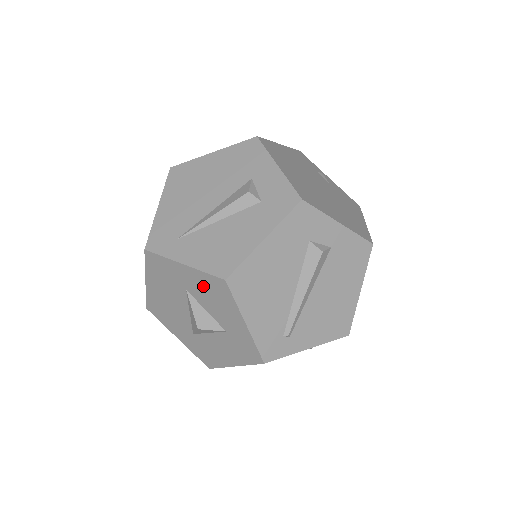
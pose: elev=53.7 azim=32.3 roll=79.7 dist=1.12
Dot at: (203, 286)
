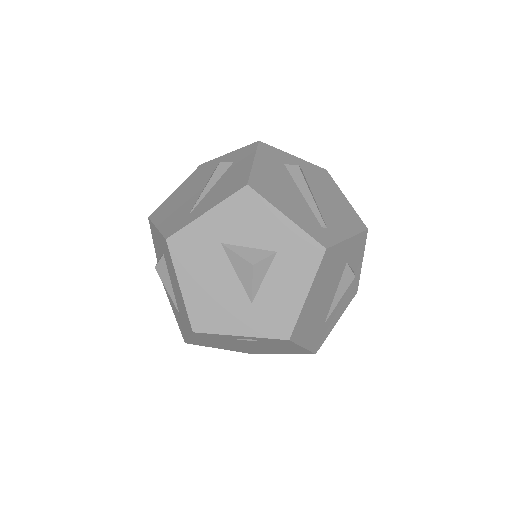
Dot at: (233, 217)
